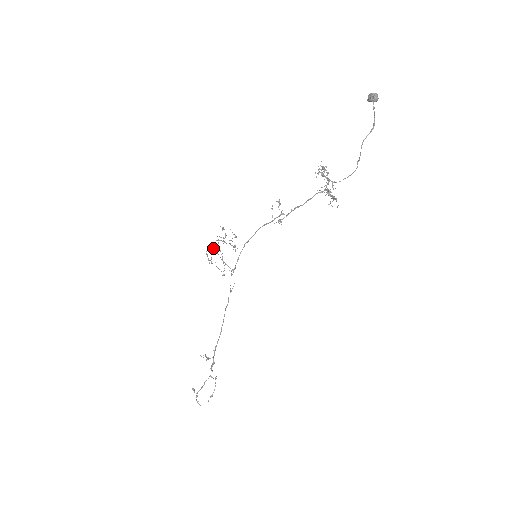
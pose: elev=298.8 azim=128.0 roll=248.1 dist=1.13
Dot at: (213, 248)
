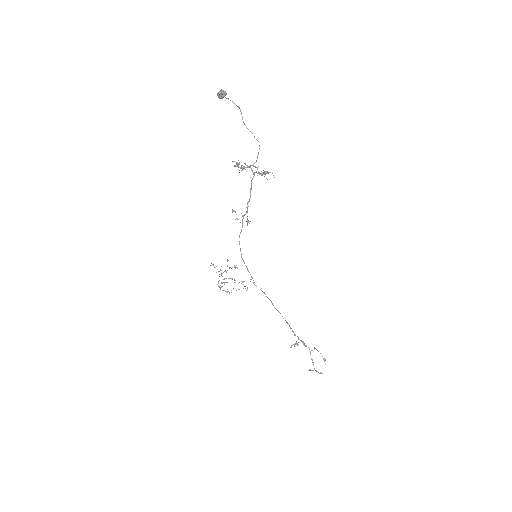
Dot at: (223, 282)
